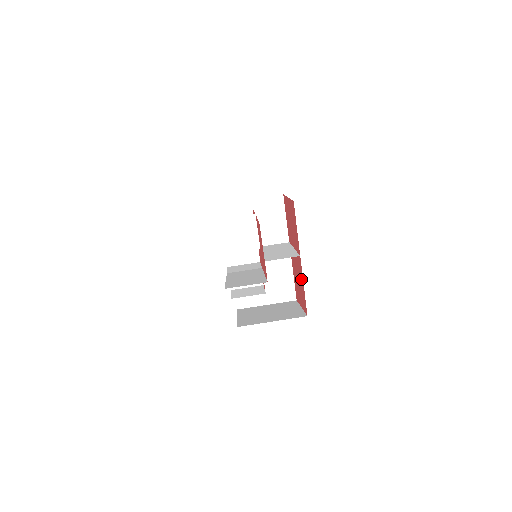
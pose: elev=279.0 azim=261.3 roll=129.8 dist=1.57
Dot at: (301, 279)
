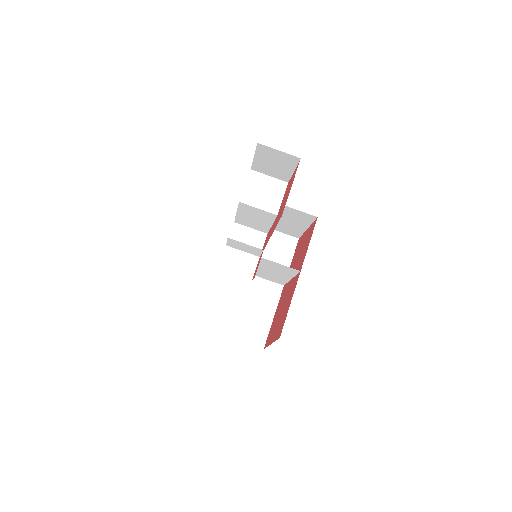
Dot at: (289, 301)
